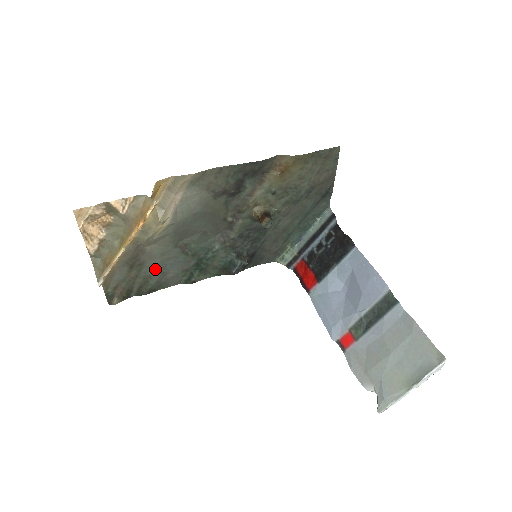
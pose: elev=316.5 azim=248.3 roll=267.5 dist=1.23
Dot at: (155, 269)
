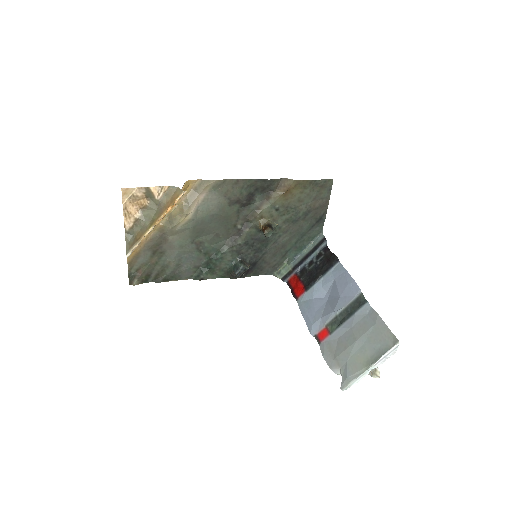
Dot at: (172, 260)
